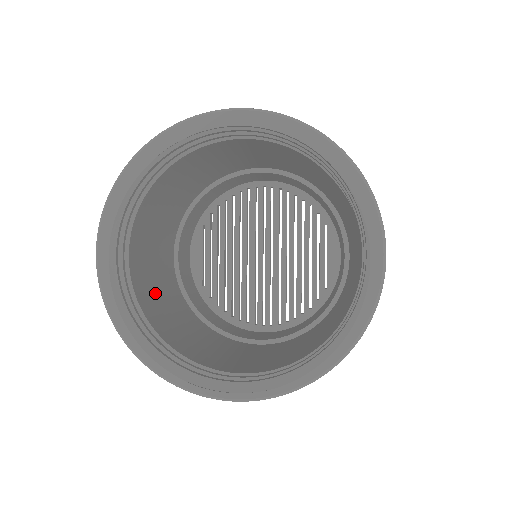
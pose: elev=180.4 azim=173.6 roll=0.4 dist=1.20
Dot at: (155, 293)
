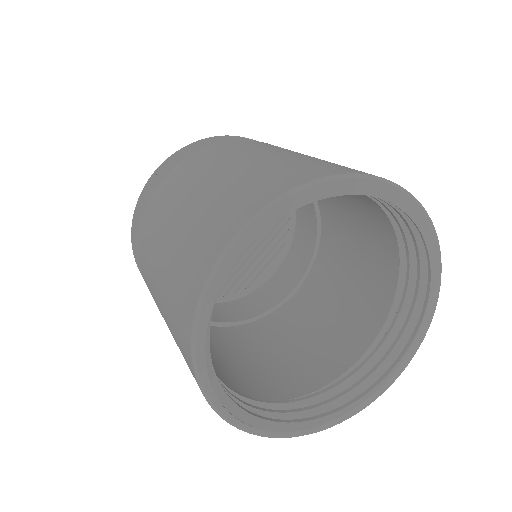
Dot at: occluded
